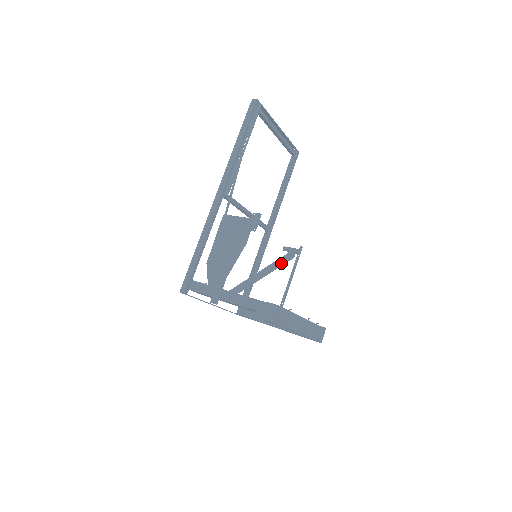
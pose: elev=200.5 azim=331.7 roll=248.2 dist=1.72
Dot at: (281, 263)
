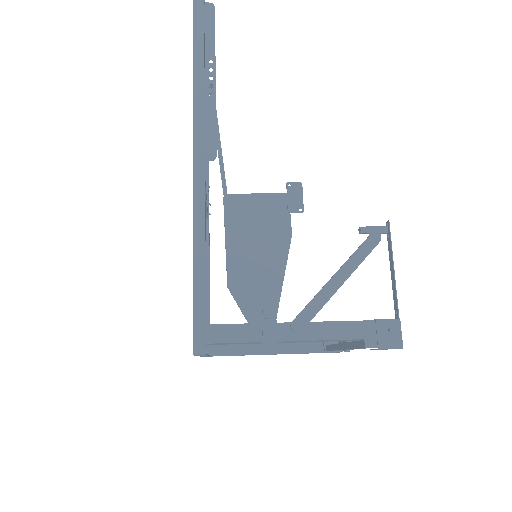
Dot at: (365, 253)
